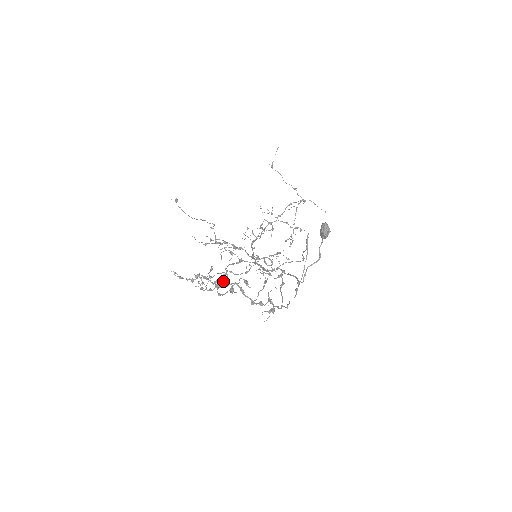
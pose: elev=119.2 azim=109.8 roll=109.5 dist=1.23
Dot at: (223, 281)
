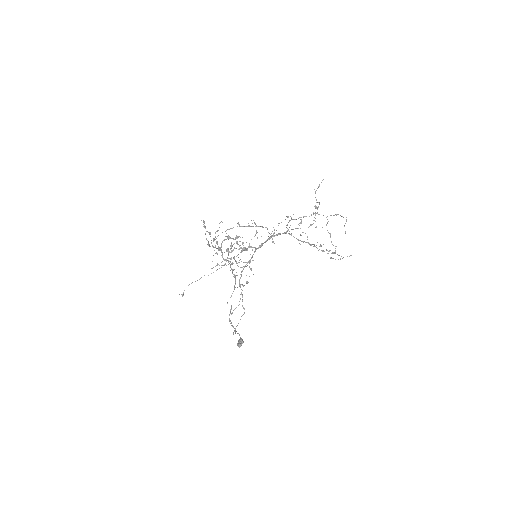
Dot at: occluded
